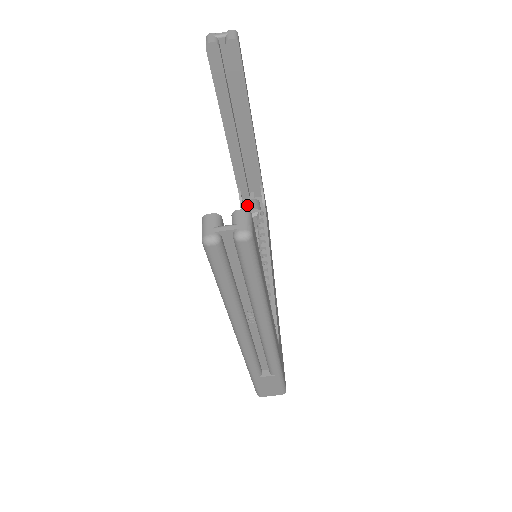
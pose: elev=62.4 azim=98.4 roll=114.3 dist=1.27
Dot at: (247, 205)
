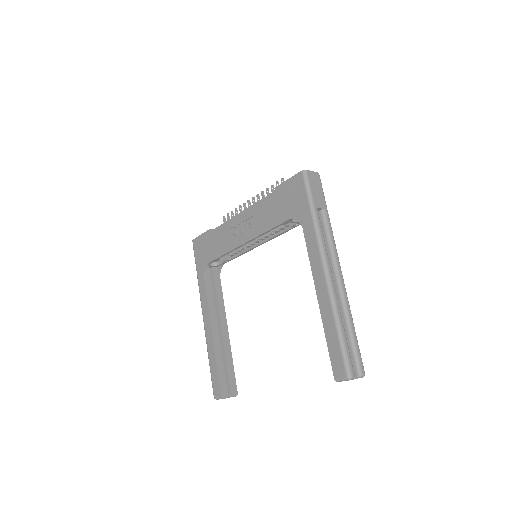
Dot at: occluded
